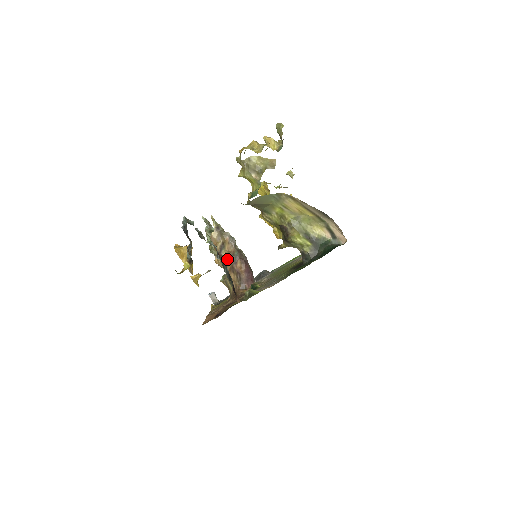
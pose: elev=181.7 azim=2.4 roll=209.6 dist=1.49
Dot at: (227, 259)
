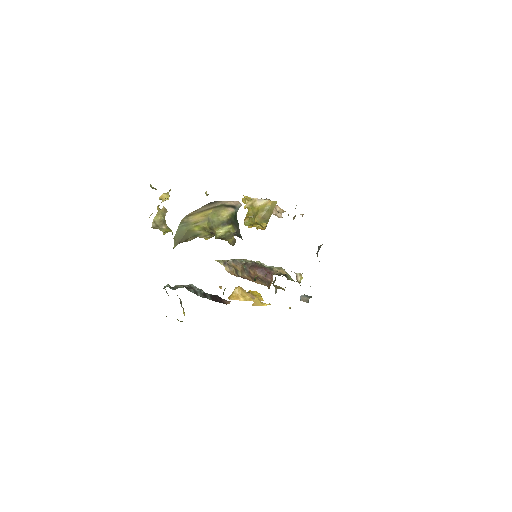
Dot at: (244, 276)
